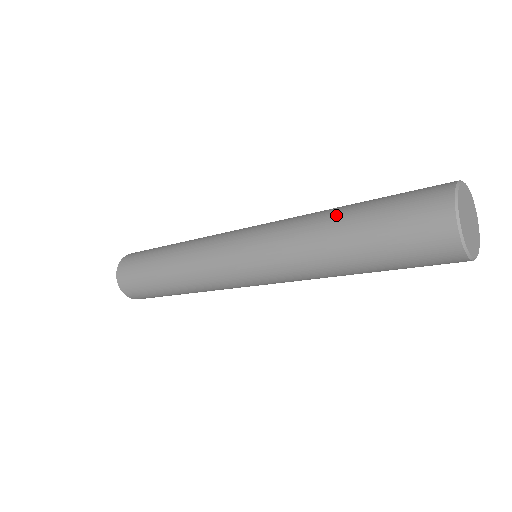
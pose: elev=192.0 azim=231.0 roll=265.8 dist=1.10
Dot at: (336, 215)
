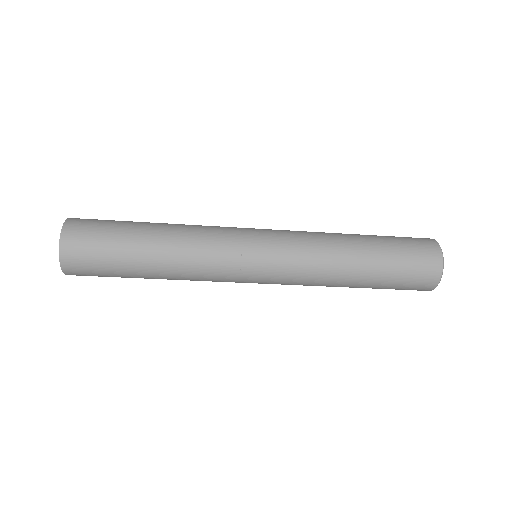
Dot at: occluded
